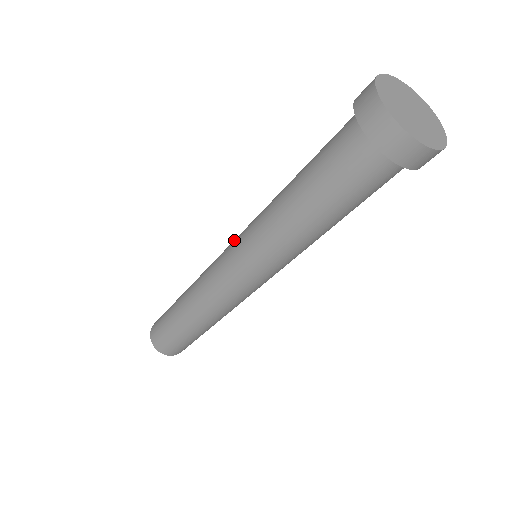
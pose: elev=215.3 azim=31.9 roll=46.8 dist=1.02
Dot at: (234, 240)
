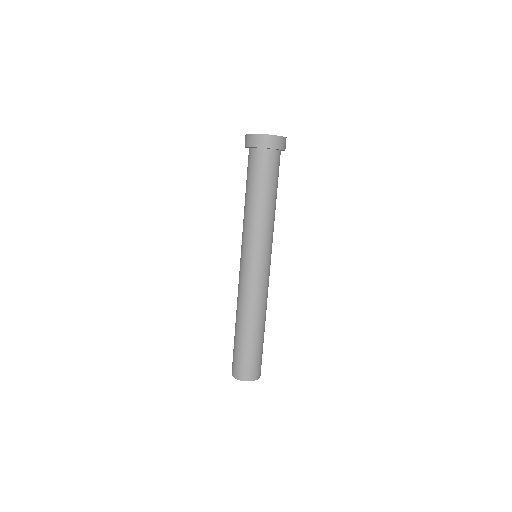
Dot at: occluded
